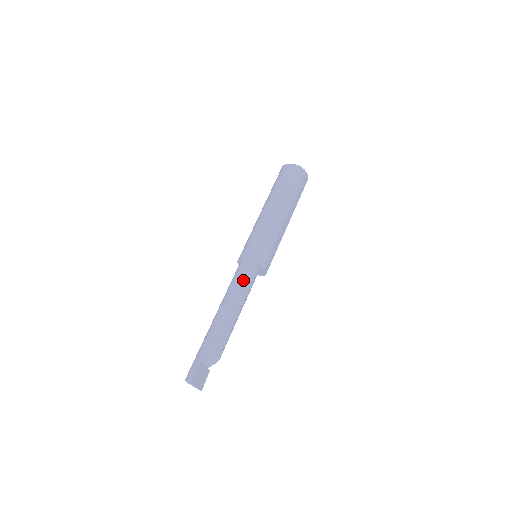
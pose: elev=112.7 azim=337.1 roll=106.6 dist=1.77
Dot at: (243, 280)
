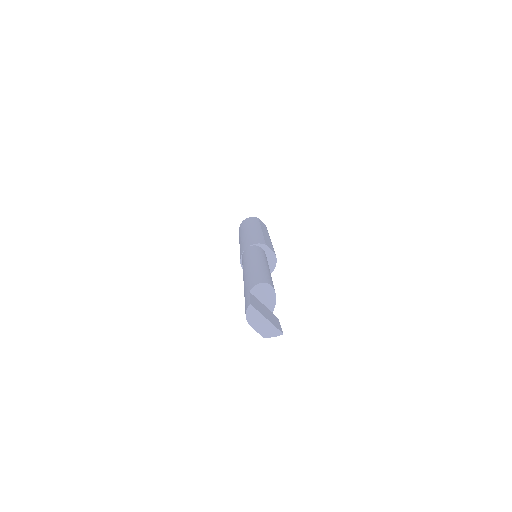
Dot at: (250, 253)
